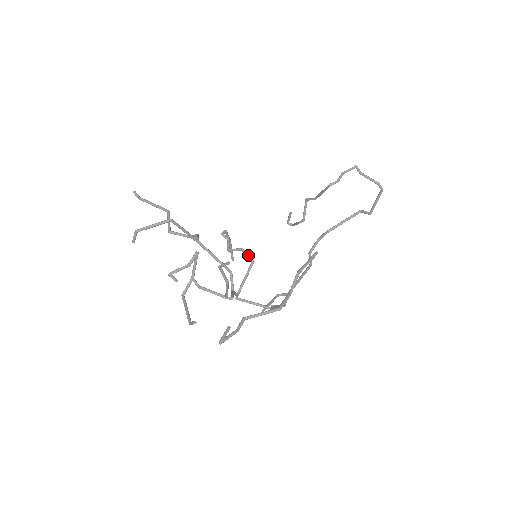
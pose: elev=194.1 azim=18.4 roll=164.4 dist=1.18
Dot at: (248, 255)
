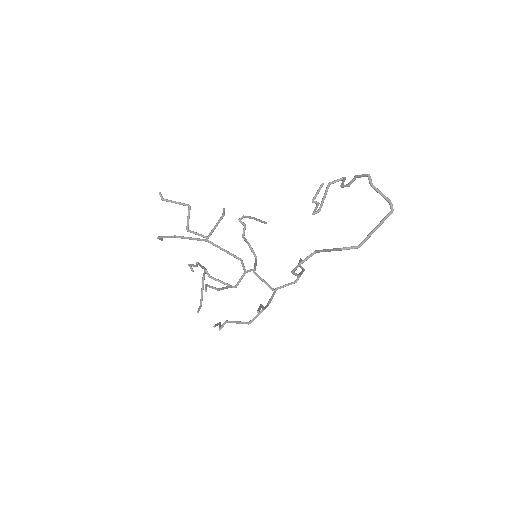
Dot at: (252, 251)
